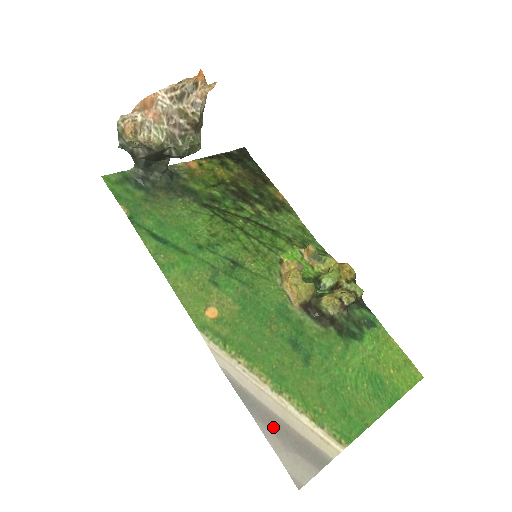
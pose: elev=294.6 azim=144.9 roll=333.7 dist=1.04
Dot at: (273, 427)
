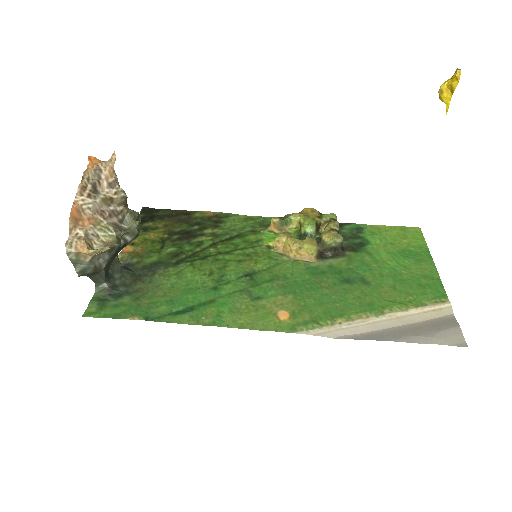
Dot at: (408, 334)
